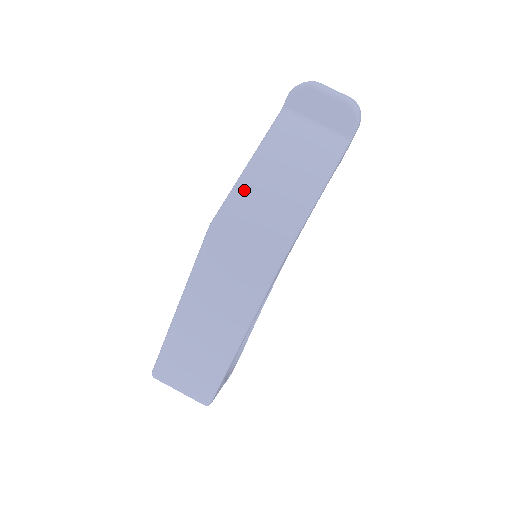
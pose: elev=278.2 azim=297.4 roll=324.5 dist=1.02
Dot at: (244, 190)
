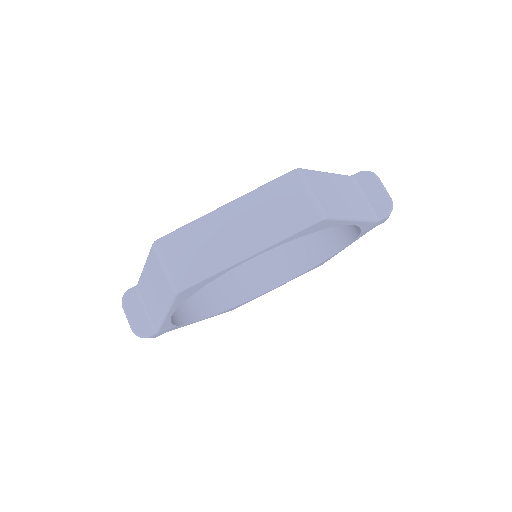
Dot at: (321, 176)
